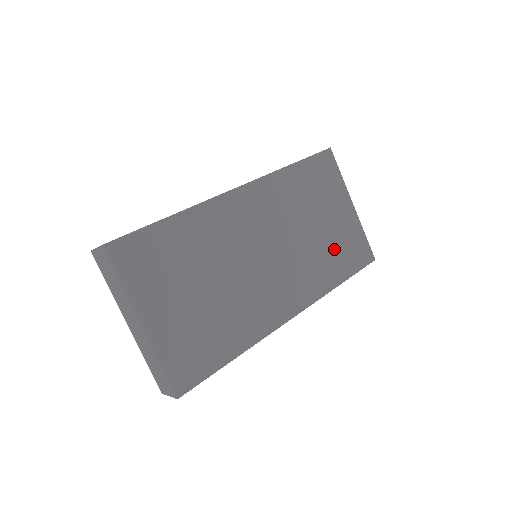
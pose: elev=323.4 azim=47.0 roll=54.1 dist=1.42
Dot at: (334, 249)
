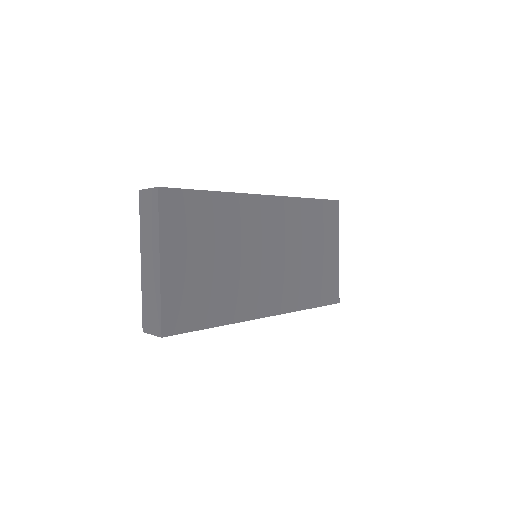
Dot at: (314, 279)
